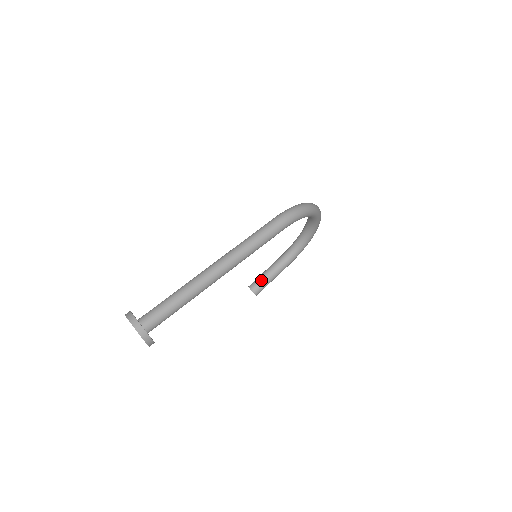
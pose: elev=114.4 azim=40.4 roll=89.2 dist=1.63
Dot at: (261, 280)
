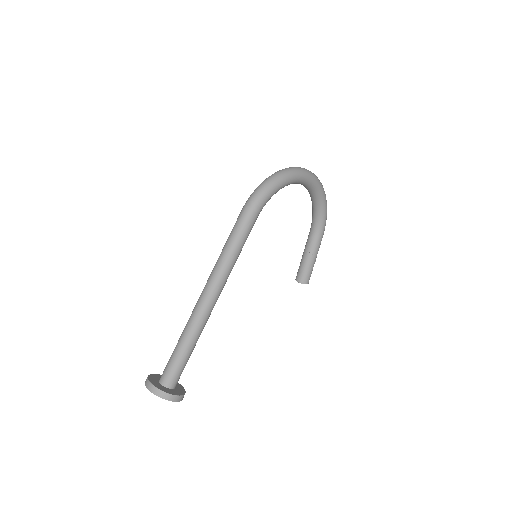
Dot at: (302, 267)
